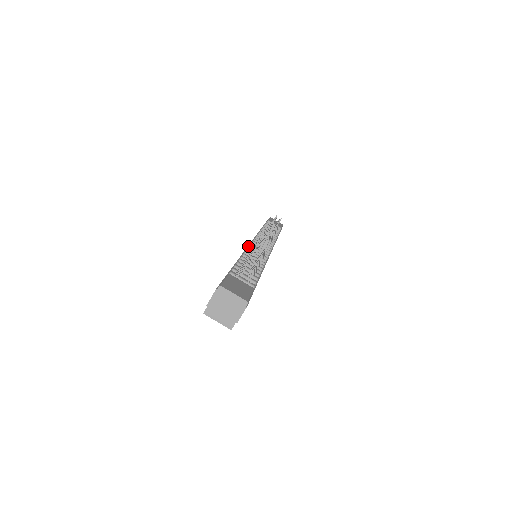
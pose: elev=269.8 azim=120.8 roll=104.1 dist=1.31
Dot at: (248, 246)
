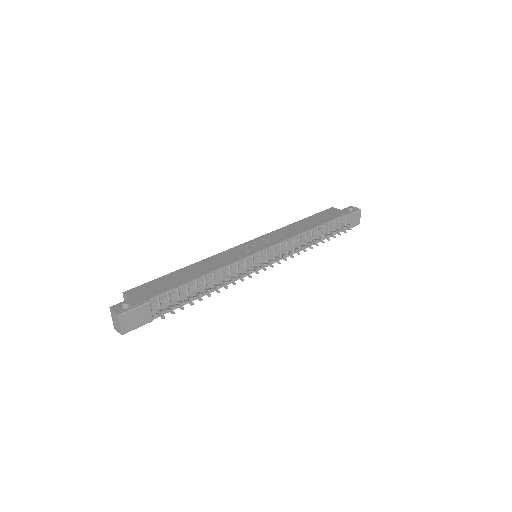
Dot at: (243, 258)
